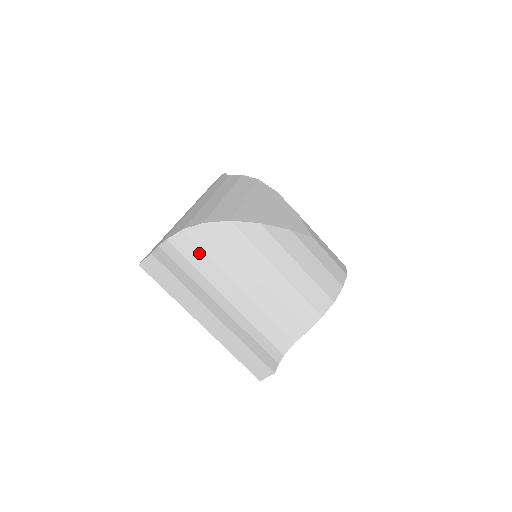
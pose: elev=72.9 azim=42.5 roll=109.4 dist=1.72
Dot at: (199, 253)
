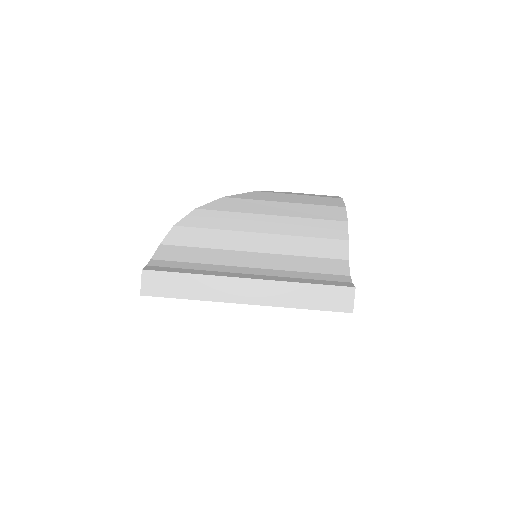
Dot at: (190, 251)
